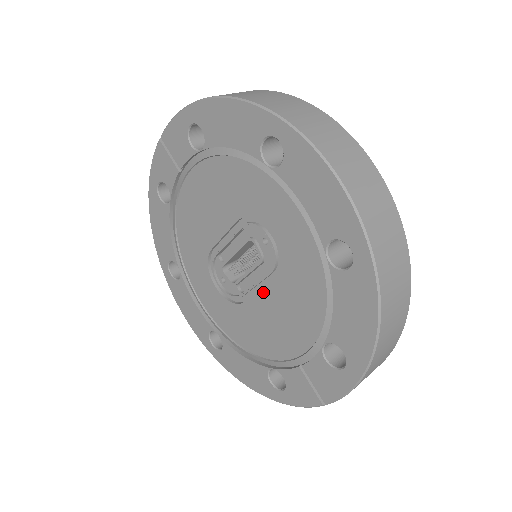
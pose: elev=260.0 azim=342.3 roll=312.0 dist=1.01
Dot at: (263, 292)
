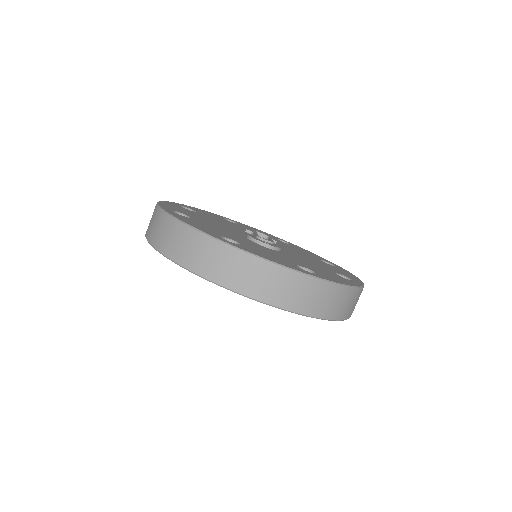
Dot at: occluded
